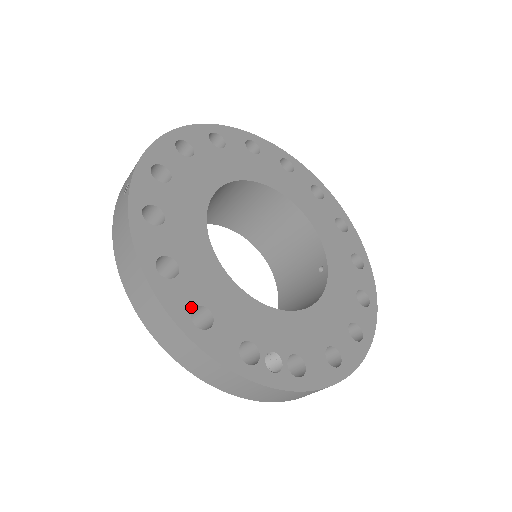
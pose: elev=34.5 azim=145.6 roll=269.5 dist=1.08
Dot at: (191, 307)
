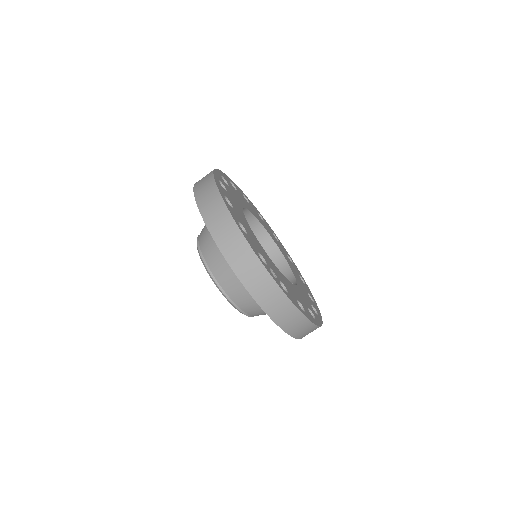
Dot at: (238, 220)
